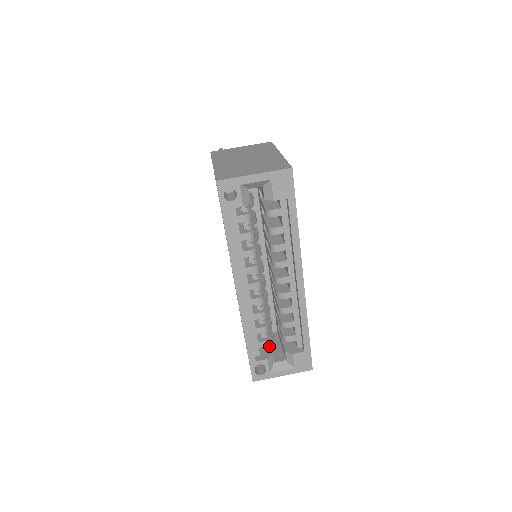
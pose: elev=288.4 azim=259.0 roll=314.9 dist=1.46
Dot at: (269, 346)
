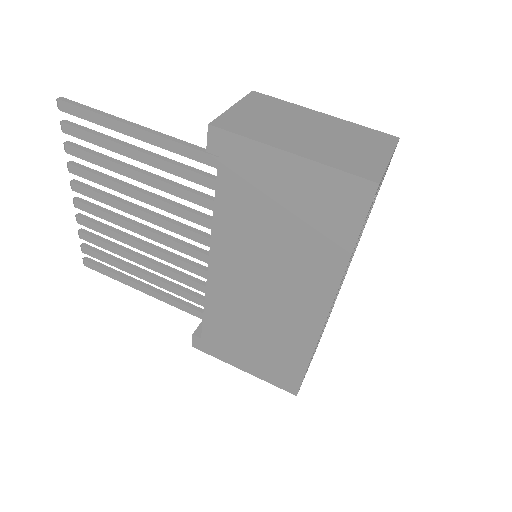
Dot at: occluded
